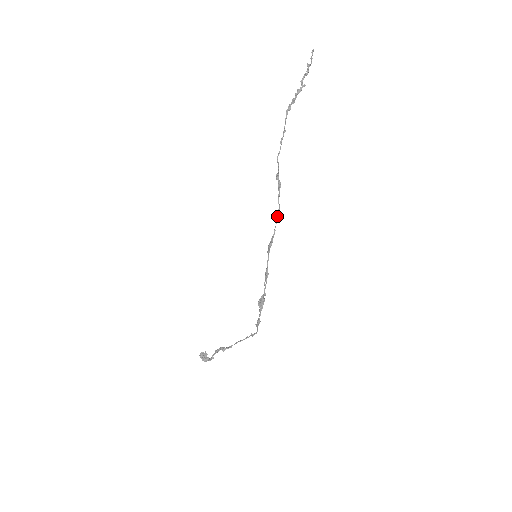
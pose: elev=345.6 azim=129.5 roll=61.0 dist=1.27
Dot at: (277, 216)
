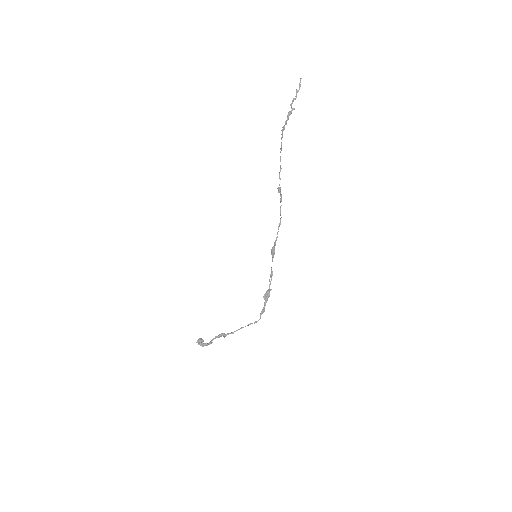
Dot at: (279, 224)
